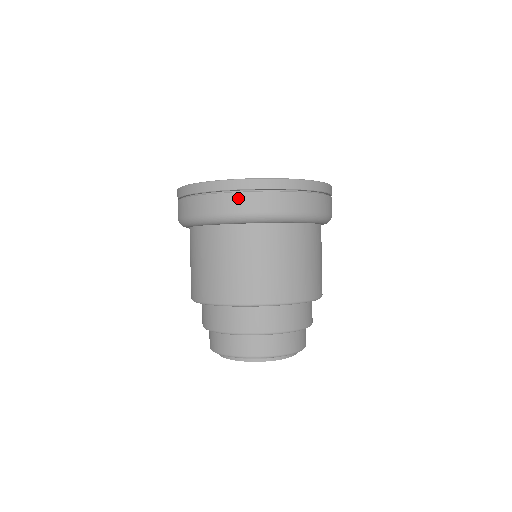
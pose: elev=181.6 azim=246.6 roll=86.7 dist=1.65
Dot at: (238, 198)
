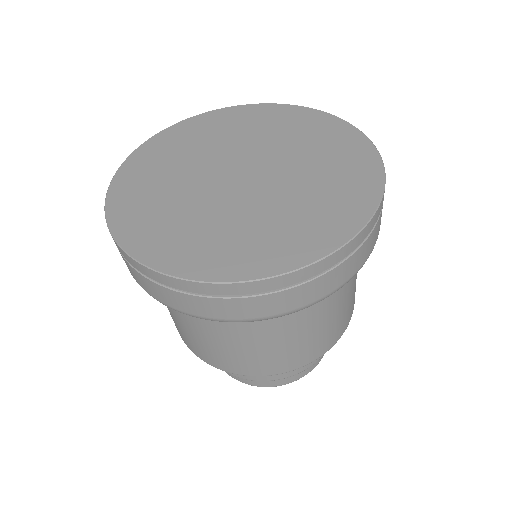
Dot at: (235, 305)
